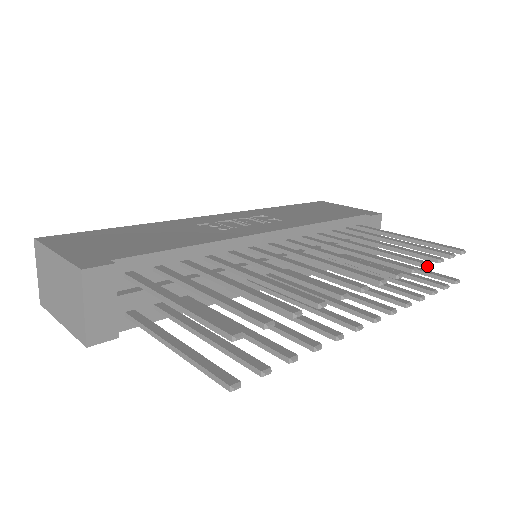
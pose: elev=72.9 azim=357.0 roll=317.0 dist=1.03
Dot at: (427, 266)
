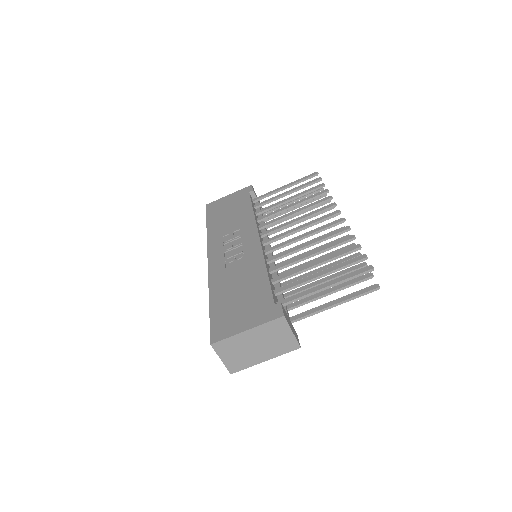
Dot at: (328, 192)
